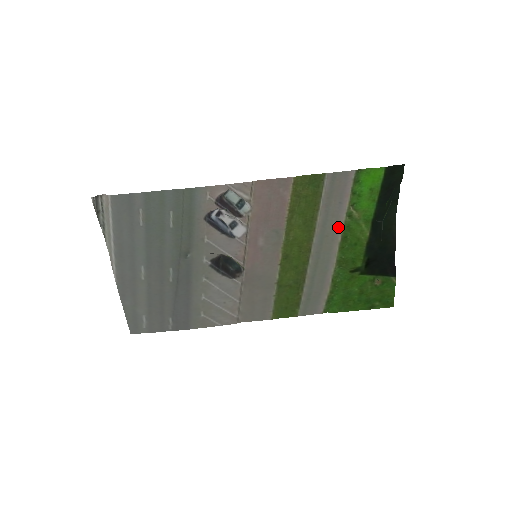
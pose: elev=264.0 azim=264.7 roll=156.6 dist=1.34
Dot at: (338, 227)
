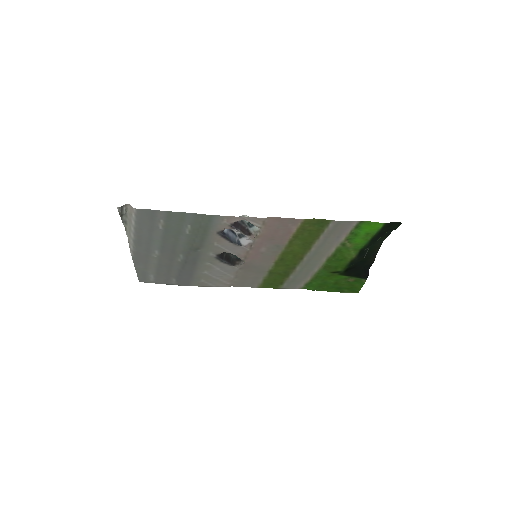
Dot at: (331, 249)
